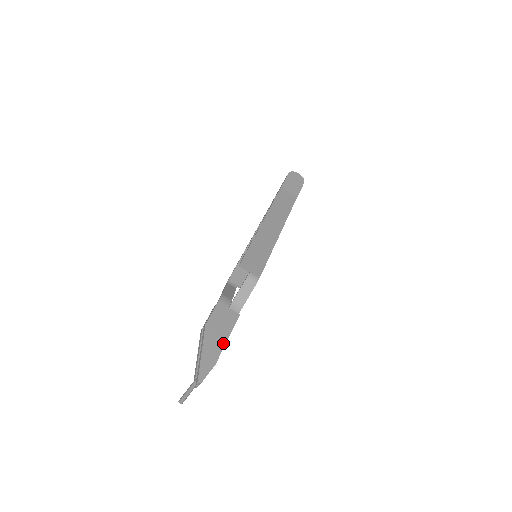
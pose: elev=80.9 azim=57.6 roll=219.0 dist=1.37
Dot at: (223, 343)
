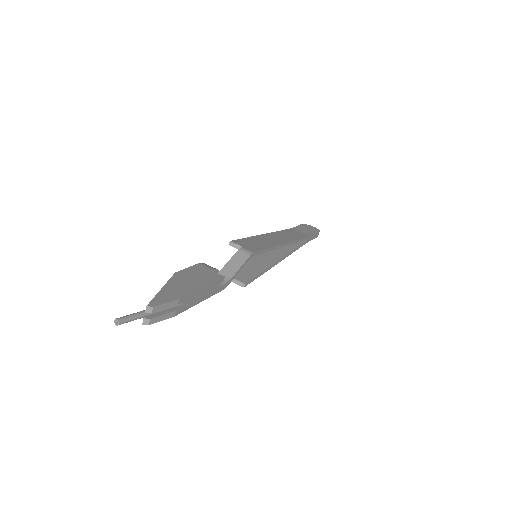
Dot at: (195, 288)
